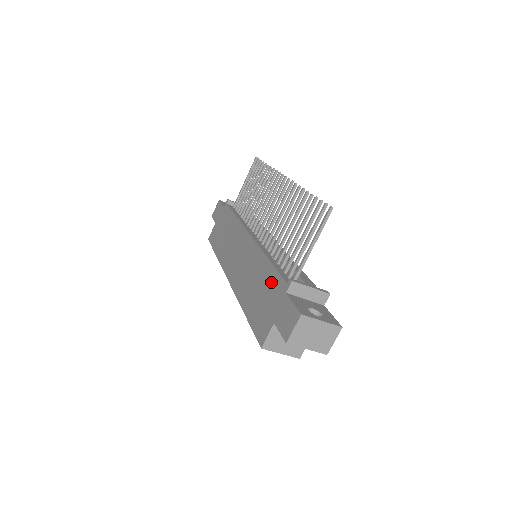
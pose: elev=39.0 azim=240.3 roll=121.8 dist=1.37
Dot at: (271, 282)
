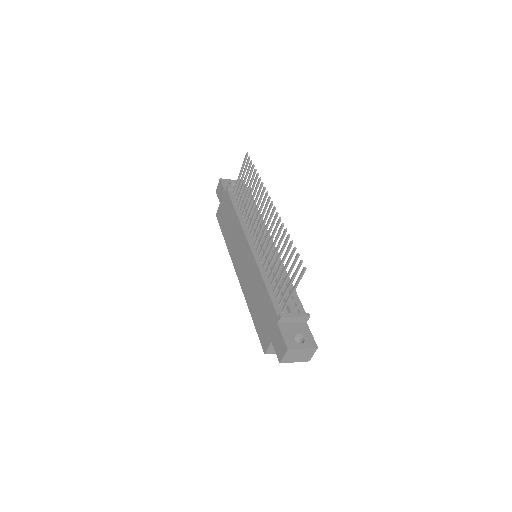
Dot at: (267, 306)
